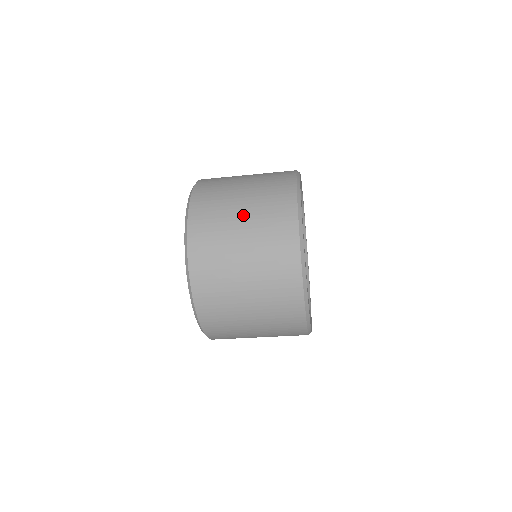
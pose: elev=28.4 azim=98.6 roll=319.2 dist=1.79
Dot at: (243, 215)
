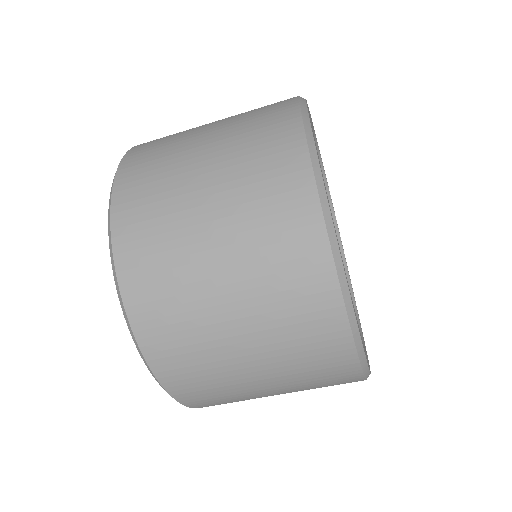
Dot at: (209, 201)
